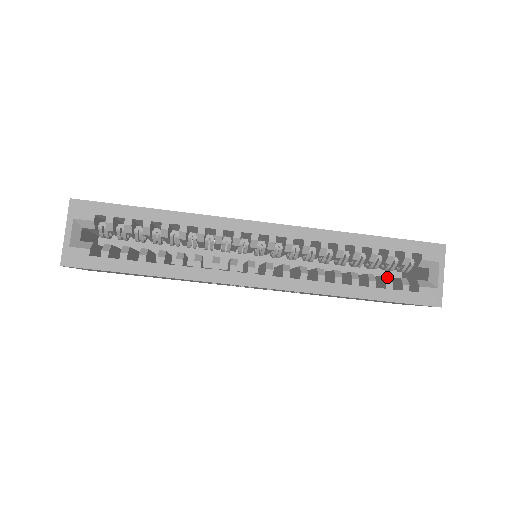
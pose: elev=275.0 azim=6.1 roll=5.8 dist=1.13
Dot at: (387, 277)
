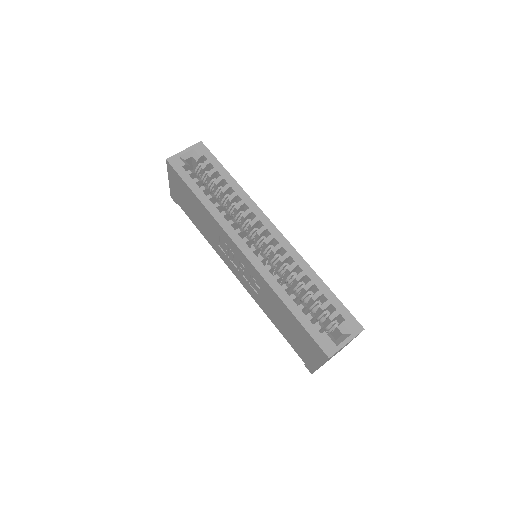
Dot at: (313, 314)
